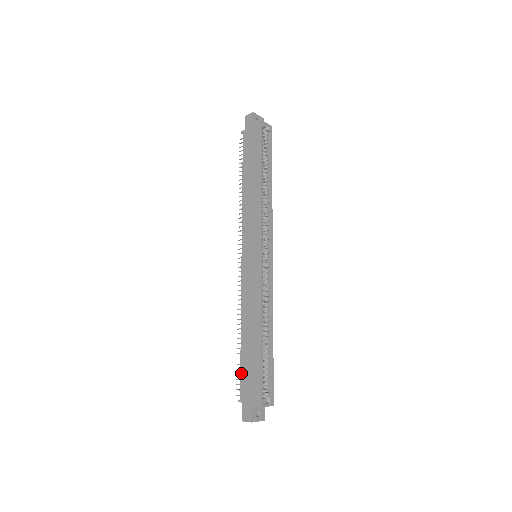
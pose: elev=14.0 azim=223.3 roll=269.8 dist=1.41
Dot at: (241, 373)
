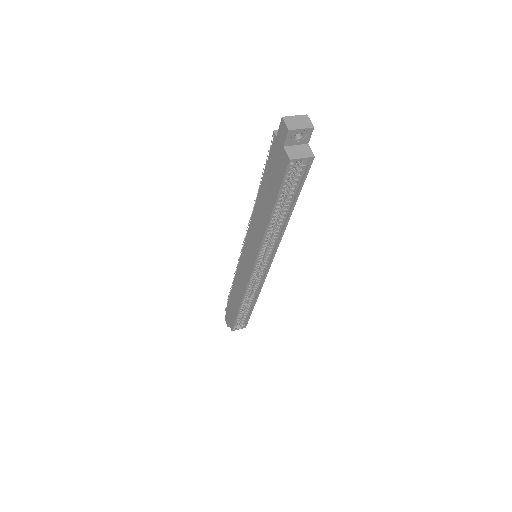
Dot at: (228, 302)
